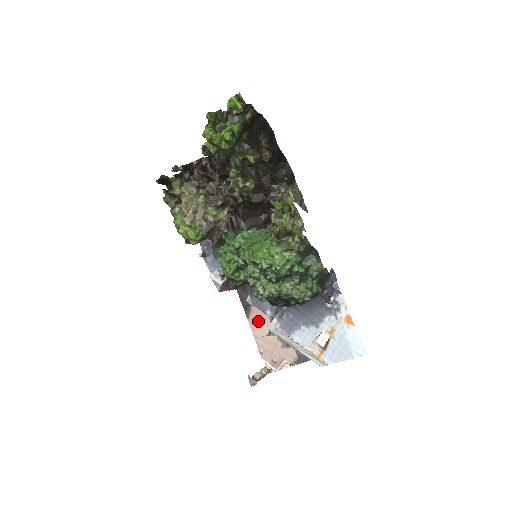
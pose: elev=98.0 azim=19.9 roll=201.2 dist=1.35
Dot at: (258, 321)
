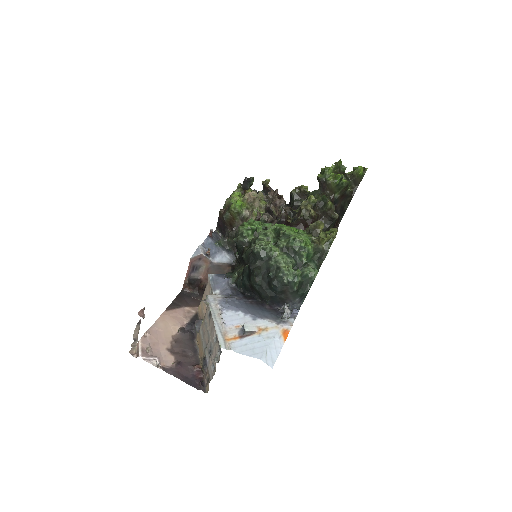
Dot at: (171, 319)
